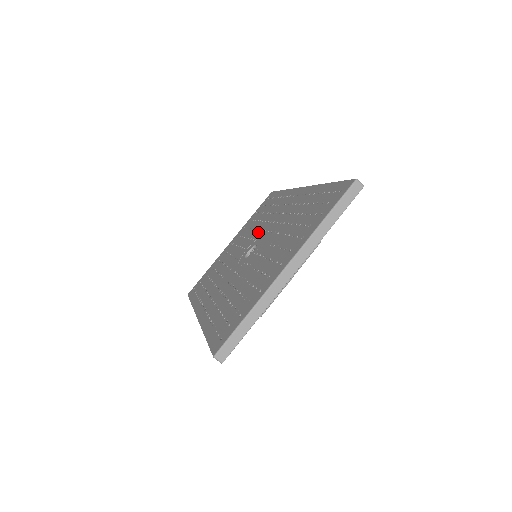
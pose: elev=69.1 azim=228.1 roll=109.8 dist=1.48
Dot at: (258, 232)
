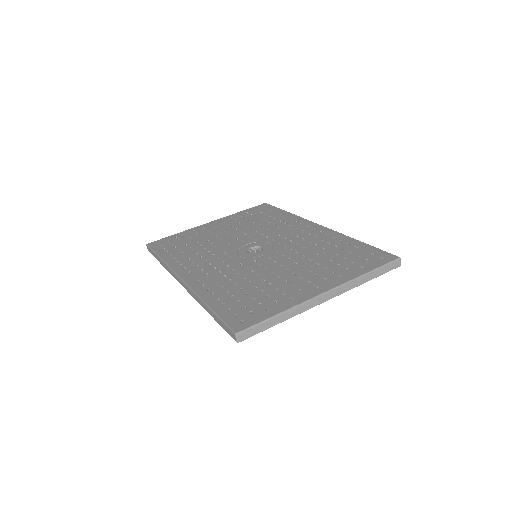
Dot at: (261, 235)
